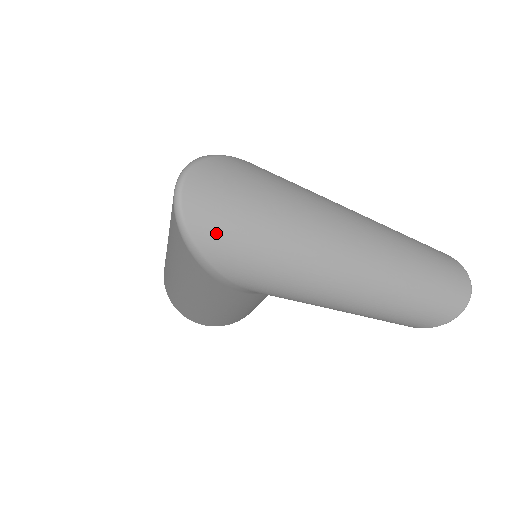
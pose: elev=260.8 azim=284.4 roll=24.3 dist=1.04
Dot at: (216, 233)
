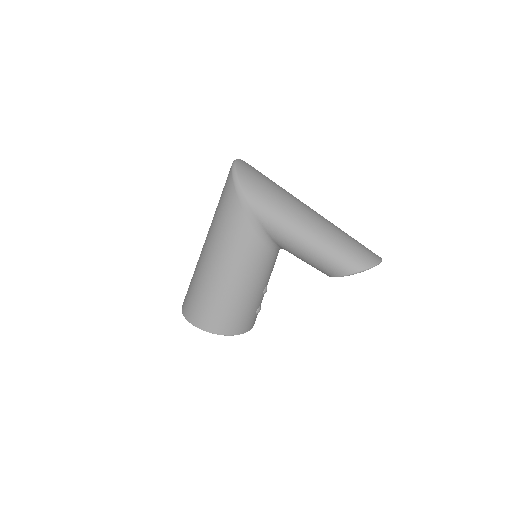
Dot at: (248, 175)
